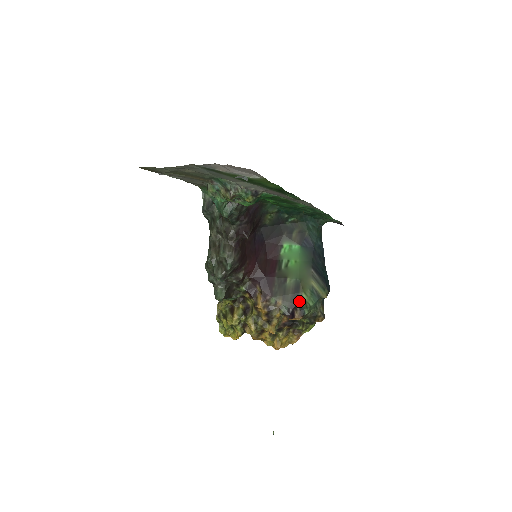
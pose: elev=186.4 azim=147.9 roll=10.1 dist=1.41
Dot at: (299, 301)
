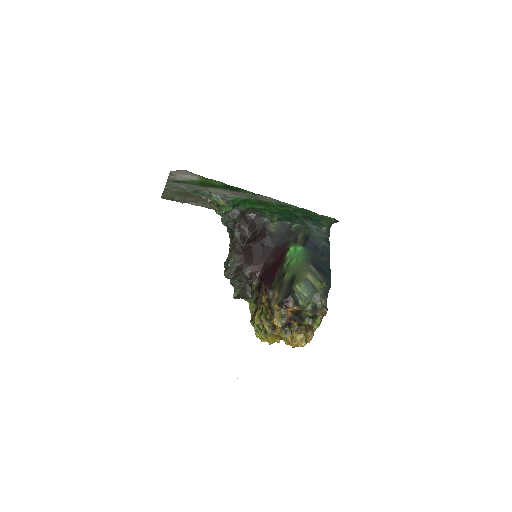
Dot at: (292, 292)
